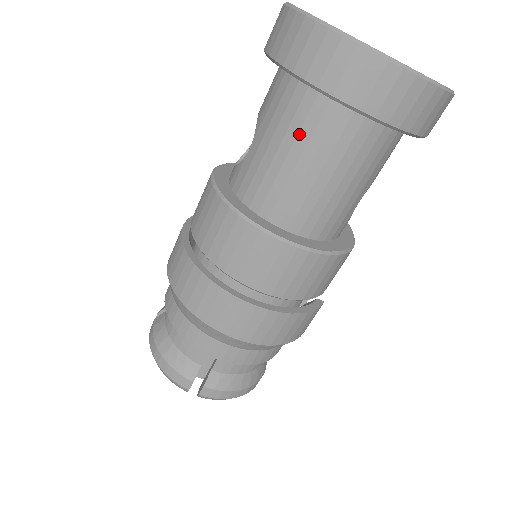
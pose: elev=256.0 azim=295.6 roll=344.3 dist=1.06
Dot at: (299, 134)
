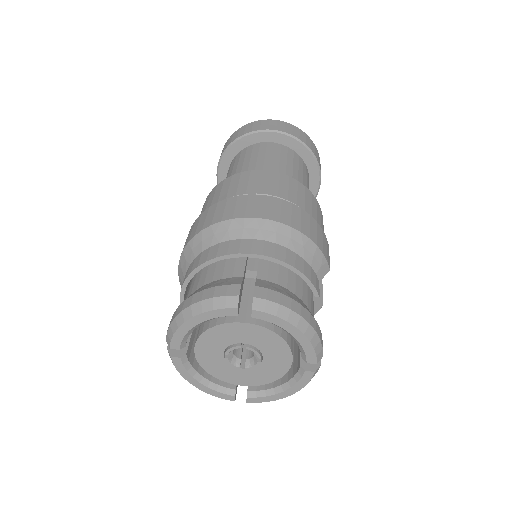
Dot at: (251, 155)
